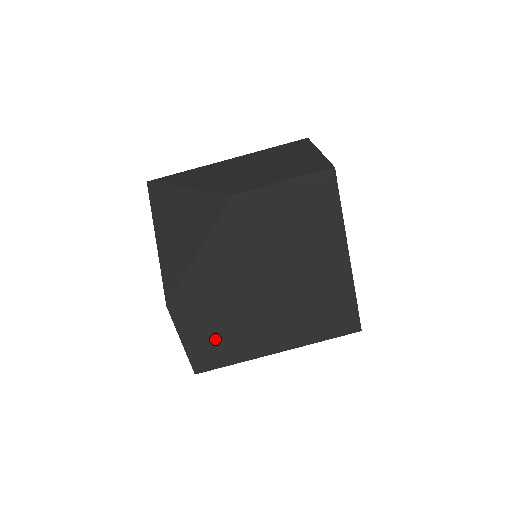
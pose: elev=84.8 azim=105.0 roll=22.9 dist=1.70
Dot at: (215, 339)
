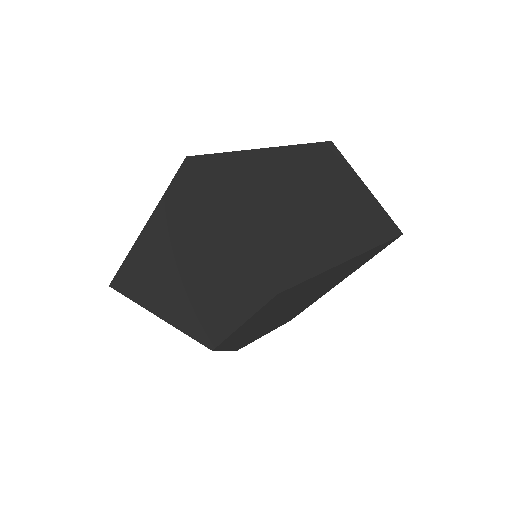
Dot at: (286, 319)
